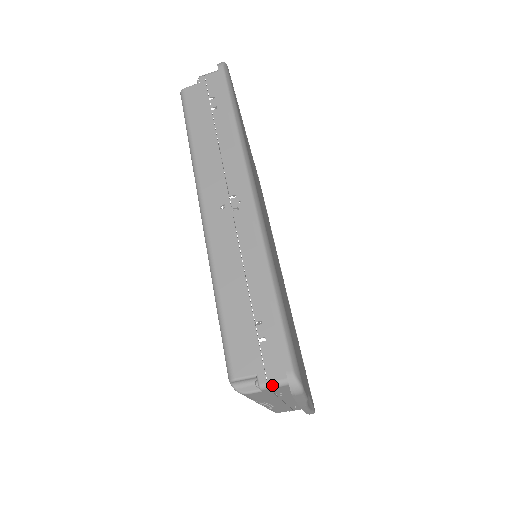
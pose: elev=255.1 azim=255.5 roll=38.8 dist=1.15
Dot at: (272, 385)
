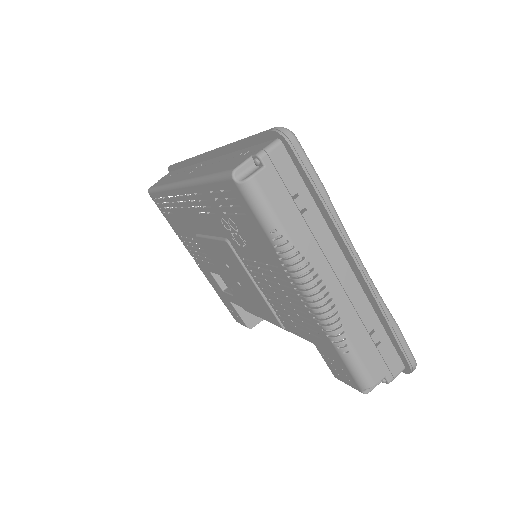
Dot at: (267, 148)
